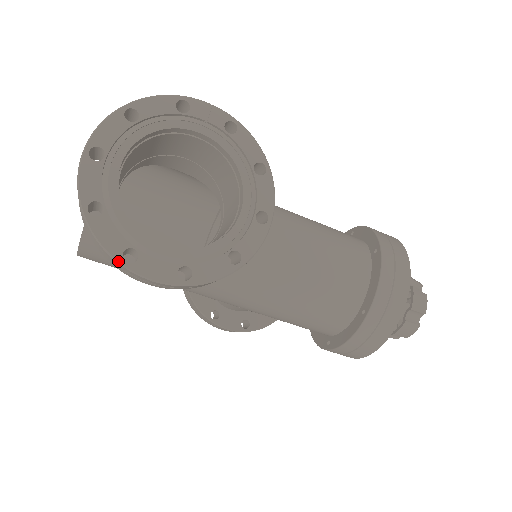
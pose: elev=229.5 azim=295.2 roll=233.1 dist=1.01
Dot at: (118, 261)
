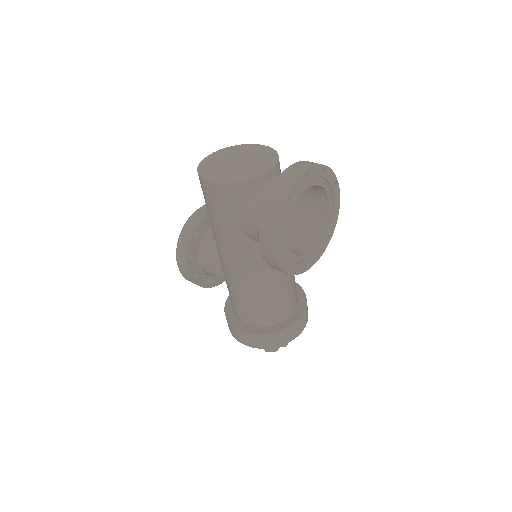
Dot at: (276, 232)
